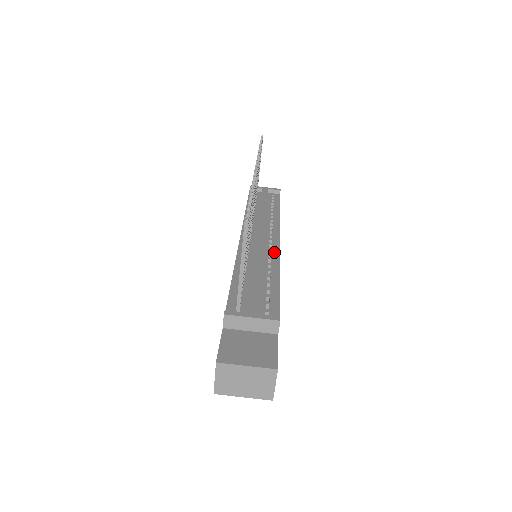
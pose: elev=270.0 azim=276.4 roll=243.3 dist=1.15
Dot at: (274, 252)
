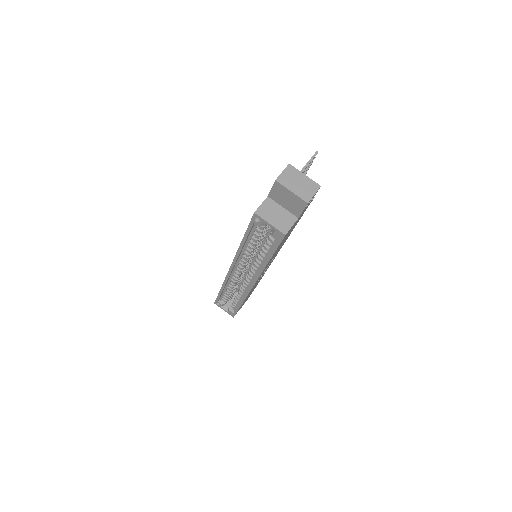
Dot at: occluded
